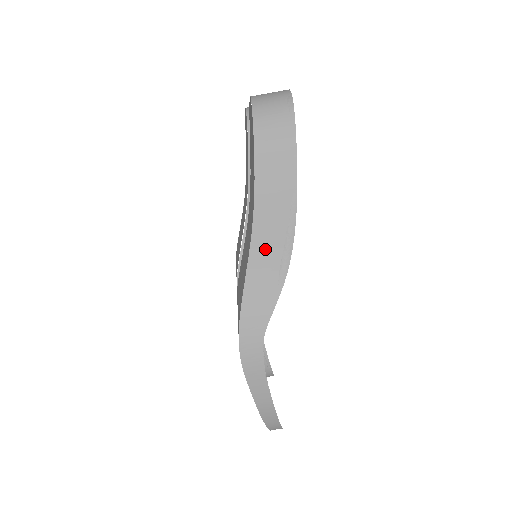
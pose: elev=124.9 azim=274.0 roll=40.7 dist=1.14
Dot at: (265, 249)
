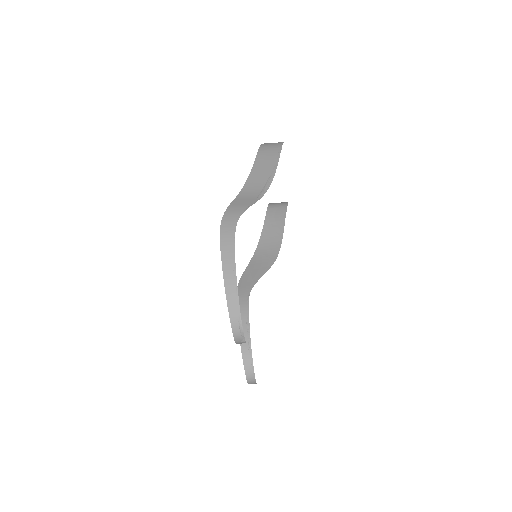
Dot at: (253, 186)
